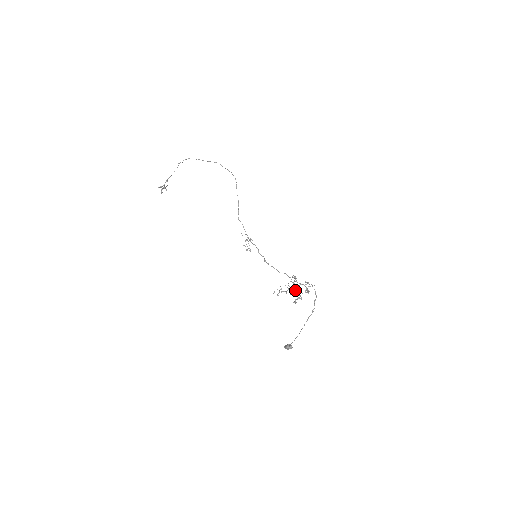
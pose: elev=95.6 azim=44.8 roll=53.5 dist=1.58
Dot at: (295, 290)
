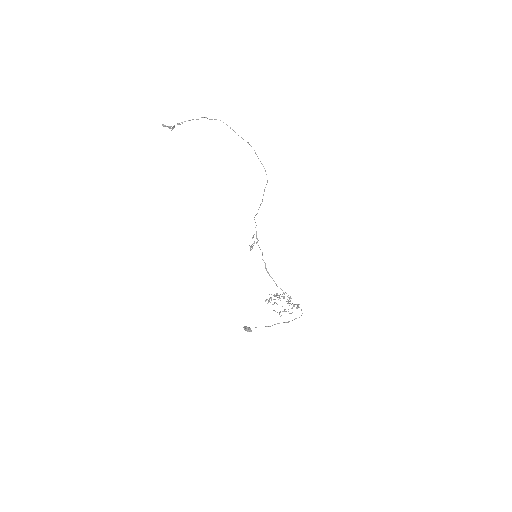
Dot at: (276, 294)
